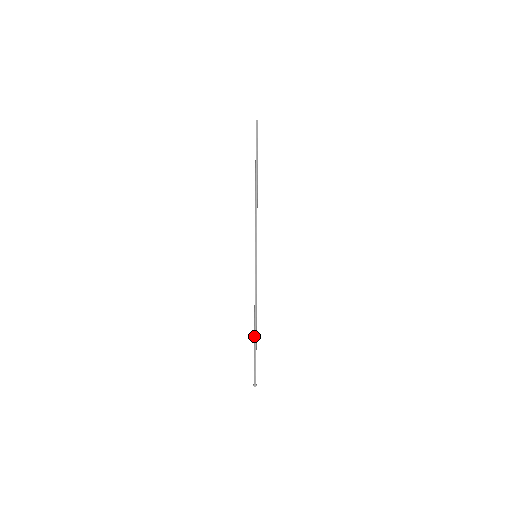
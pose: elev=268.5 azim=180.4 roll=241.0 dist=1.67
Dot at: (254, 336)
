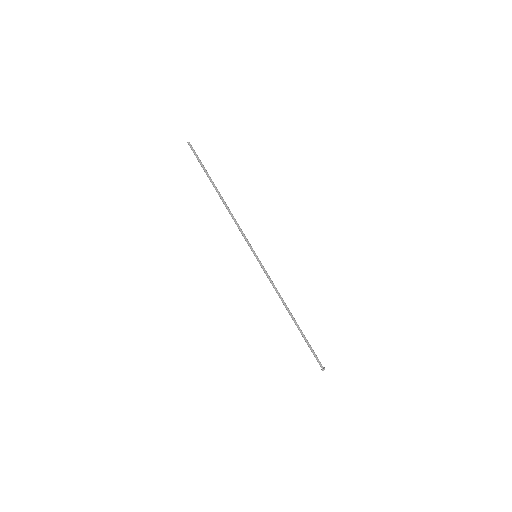
Dot at: occluded
